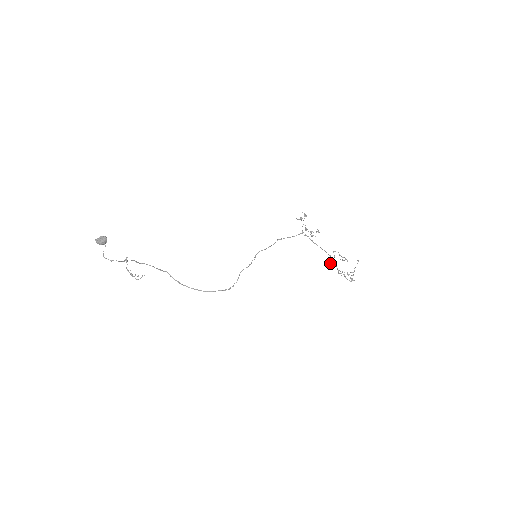
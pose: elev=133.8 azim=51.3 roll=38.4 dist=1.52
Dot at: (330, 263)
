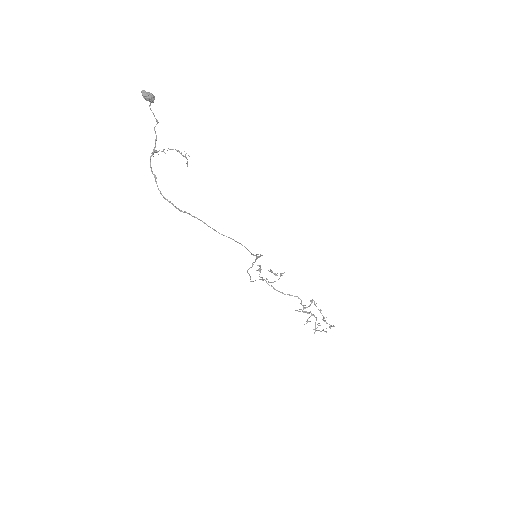
Dot at: (306, 307)
